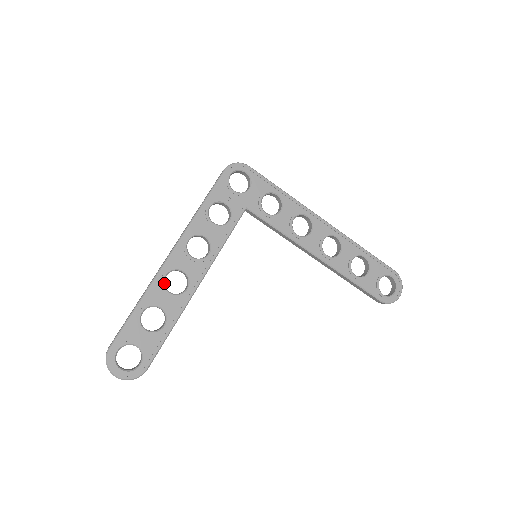
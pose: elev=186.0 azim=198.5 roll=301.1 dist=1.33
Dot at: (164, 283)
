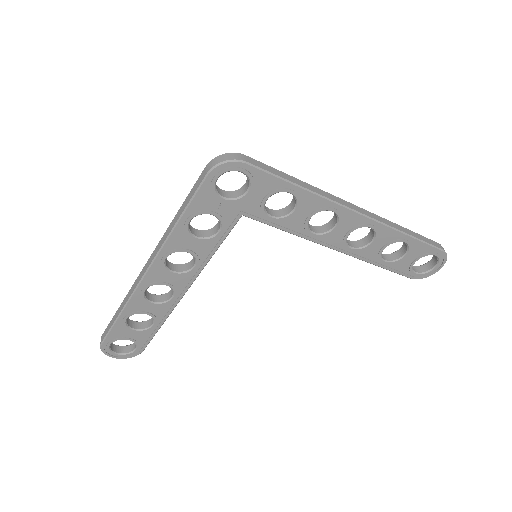
Dot at: (145, 296)
